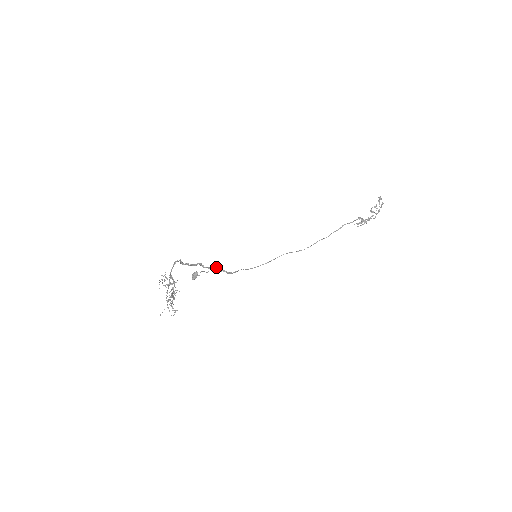
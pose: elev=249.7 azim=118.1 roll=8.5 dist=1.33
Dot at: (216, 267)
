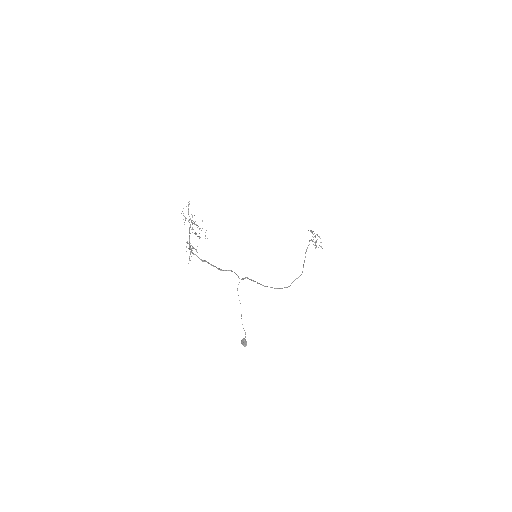
Dot at: occluded
